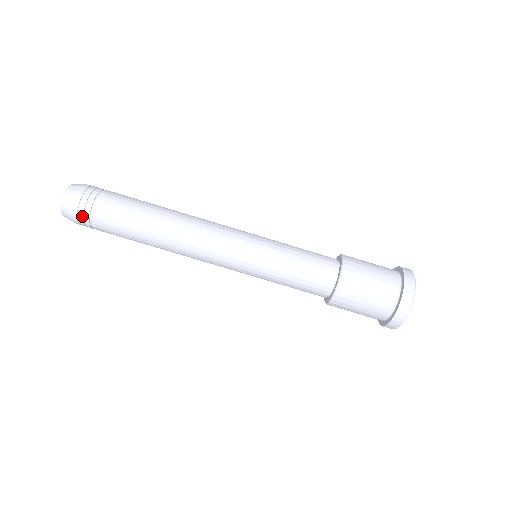
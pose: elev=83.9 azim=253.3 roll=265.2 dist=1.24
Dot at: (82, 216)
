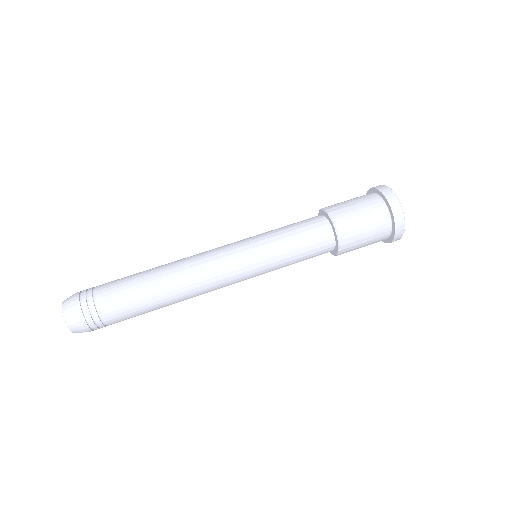
Dot at: (87, 310)
